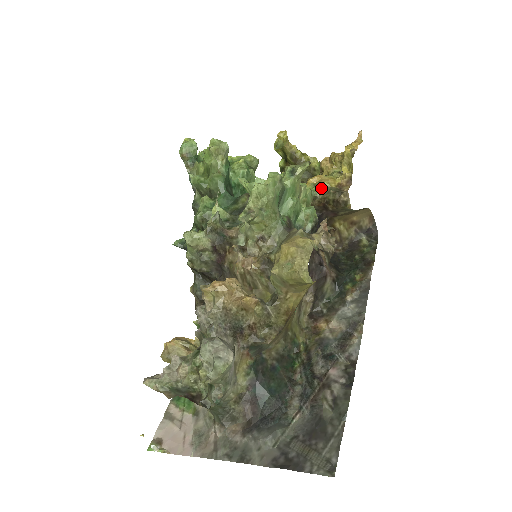
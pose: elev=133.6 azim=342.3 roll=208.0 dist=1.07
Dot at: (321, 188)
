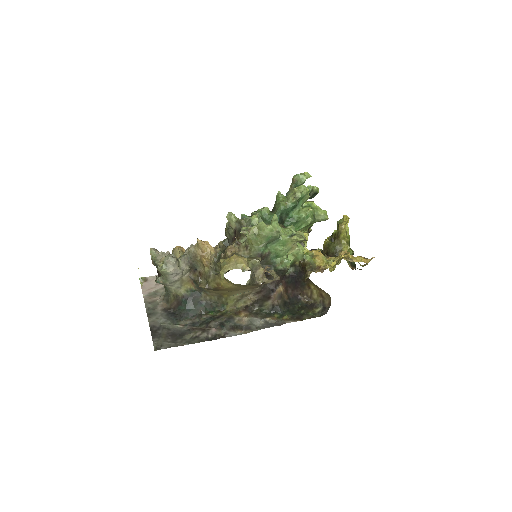
Dot at: (311, 259)
